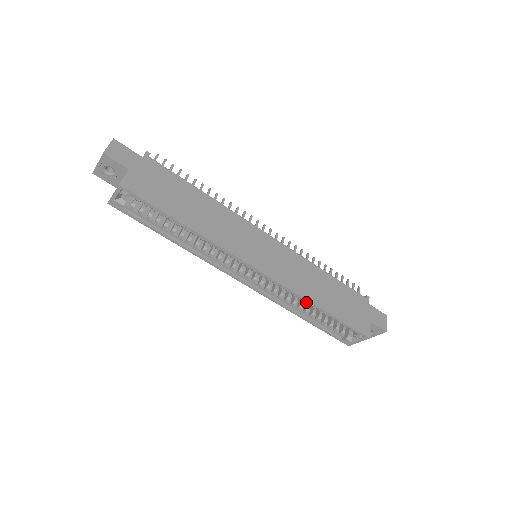
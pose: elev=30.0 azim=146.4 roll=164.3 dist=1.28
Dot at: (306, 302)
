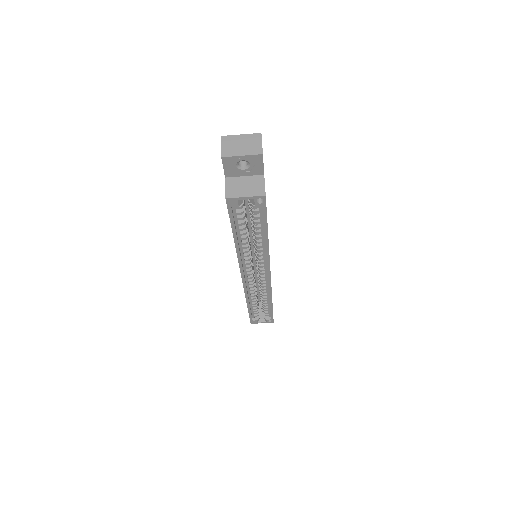
Dot at: (265, 297)
